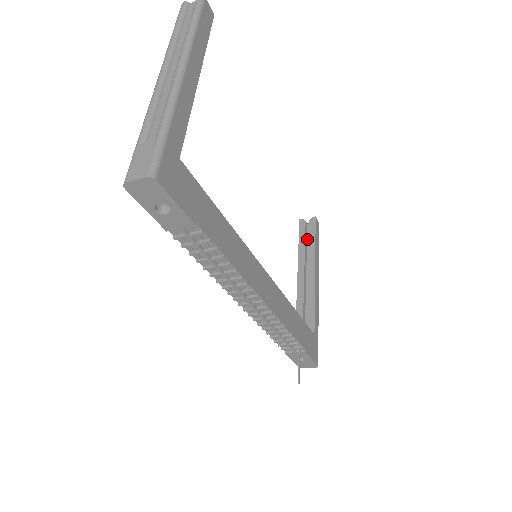
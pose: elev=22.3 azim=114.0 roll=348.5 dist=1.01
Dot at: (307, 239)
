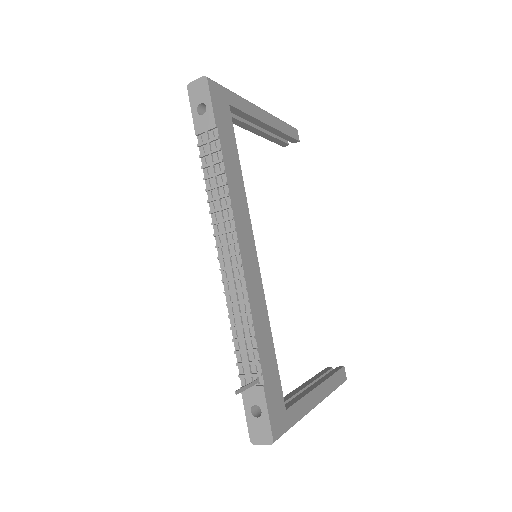
Dot at: occluded
